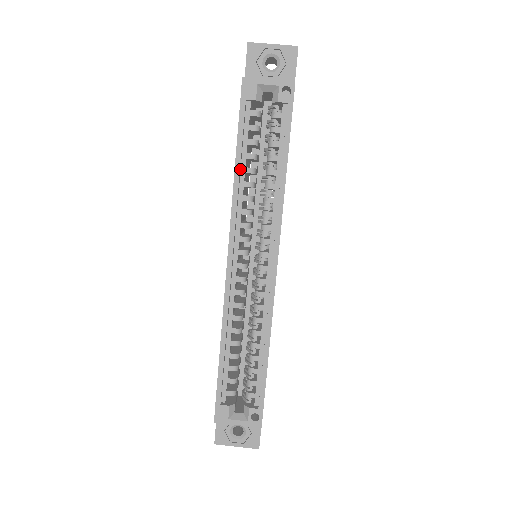
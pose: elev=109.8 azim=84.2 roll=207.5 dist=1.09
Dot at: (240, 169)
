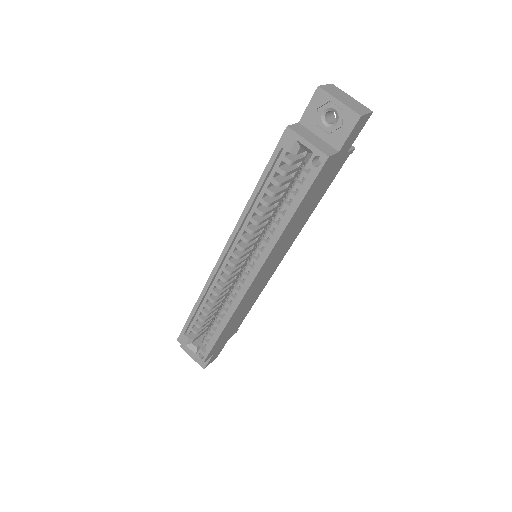
Dot at: (257, 197)
